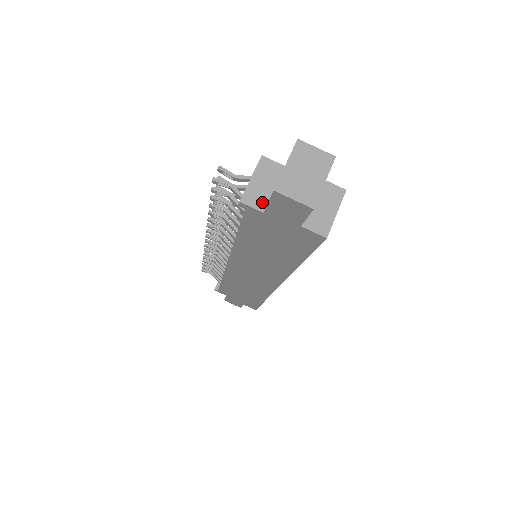
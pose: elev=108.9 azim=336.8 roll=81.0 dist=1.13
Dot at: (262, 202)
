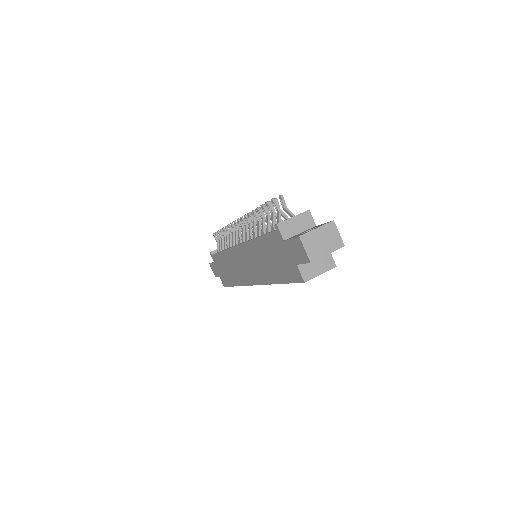
Dot at: (288, 234)
